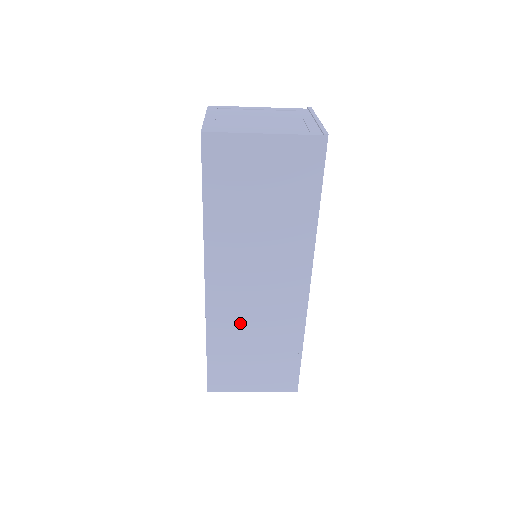
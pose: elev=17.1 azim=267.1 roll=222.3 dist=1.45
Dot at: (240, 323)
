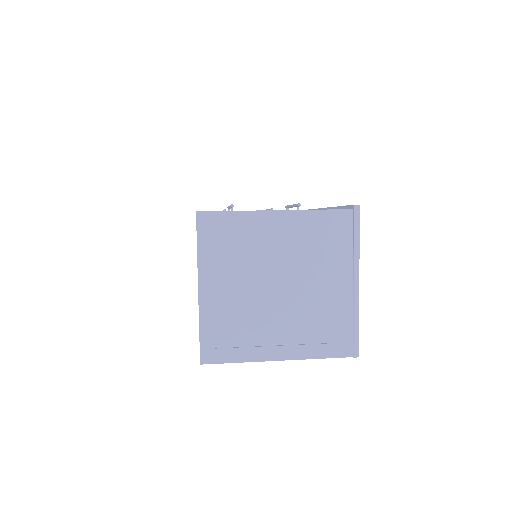
Dot at: occluded
